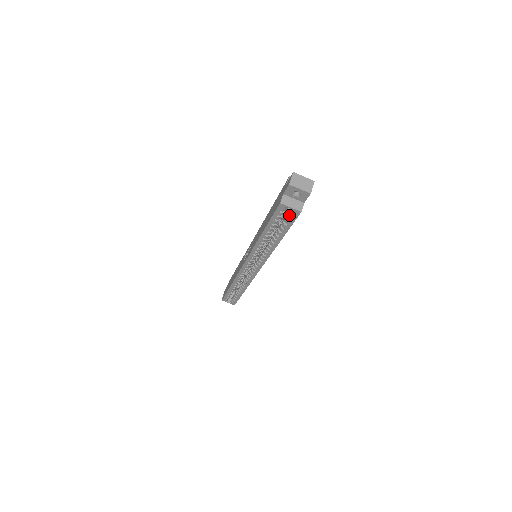
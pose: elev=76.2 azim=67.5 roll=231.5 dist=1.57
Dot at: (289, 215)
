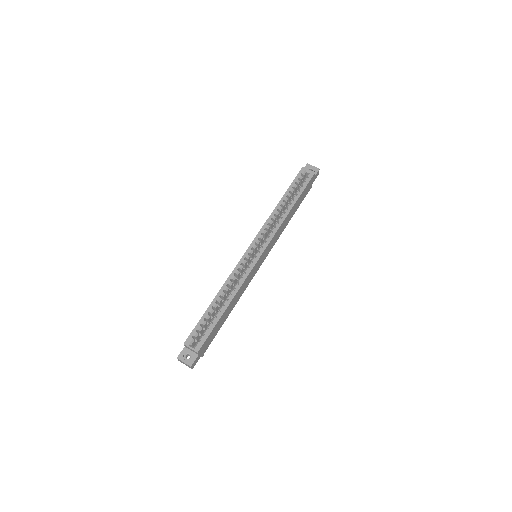
Dot at: (306, 178)
